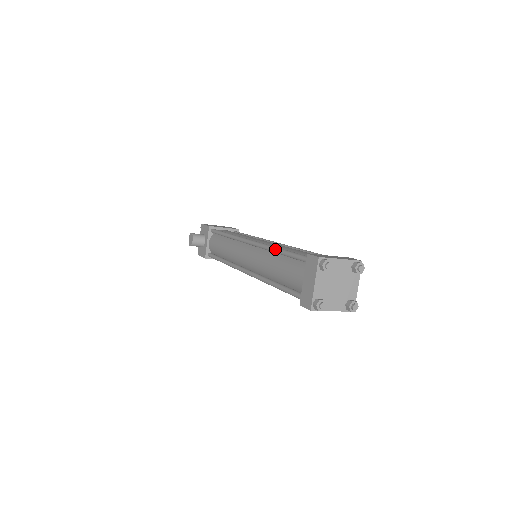
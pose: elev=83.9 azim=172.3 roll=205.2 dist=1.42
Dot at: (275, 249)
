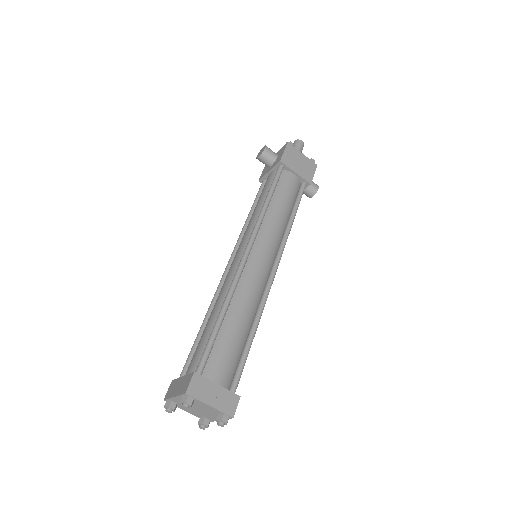
Dot at: (222, 307)
